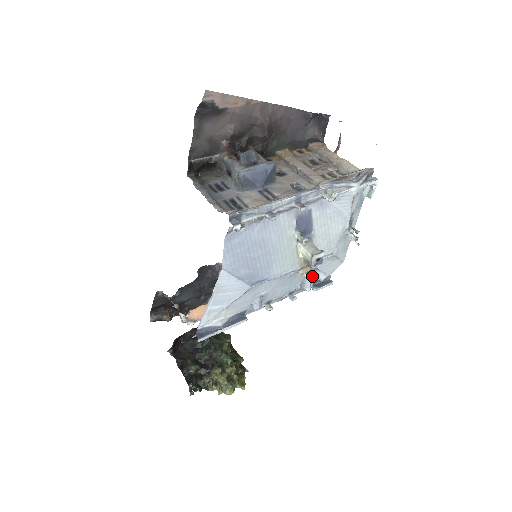
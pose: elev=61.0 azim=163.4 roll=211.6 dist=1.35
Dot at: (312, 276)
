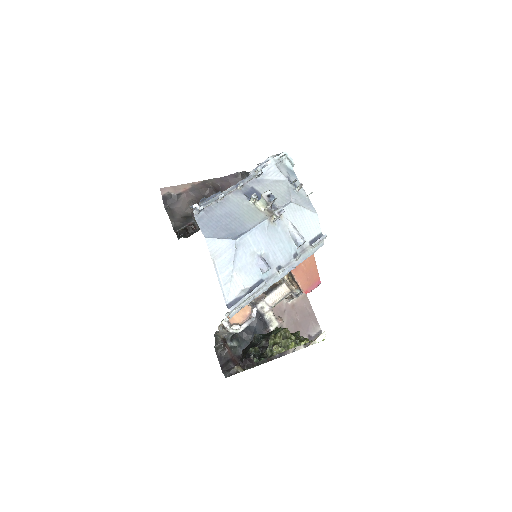
Dot at: (277, 212)
